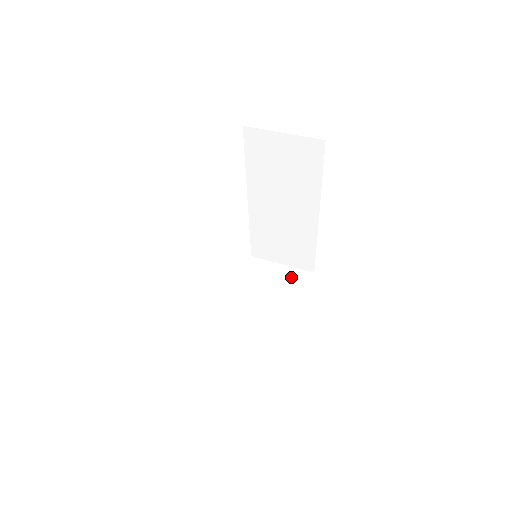
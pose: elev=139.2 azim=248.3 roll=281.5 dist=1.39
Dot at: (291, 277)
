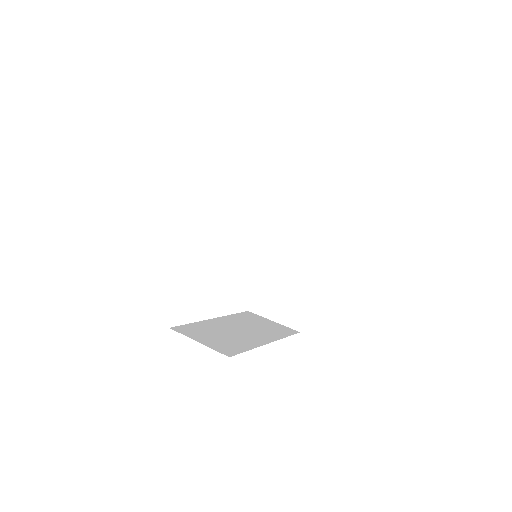
Dot at: (278, 327)
